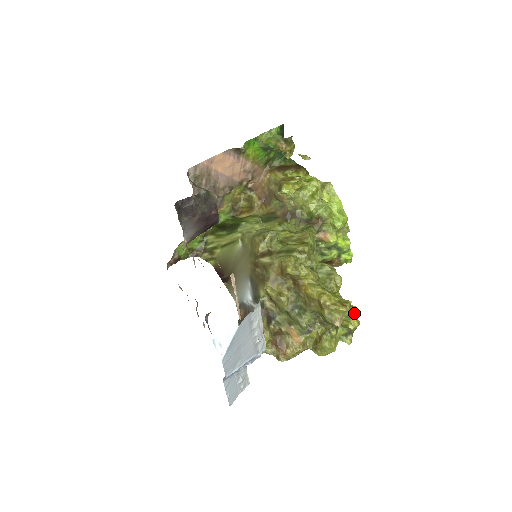
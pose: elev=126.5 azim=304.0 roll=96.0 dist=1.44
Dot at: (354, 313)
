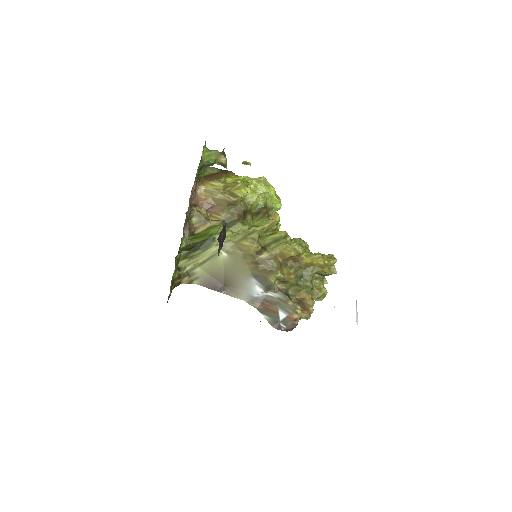
Dot at: occluded
